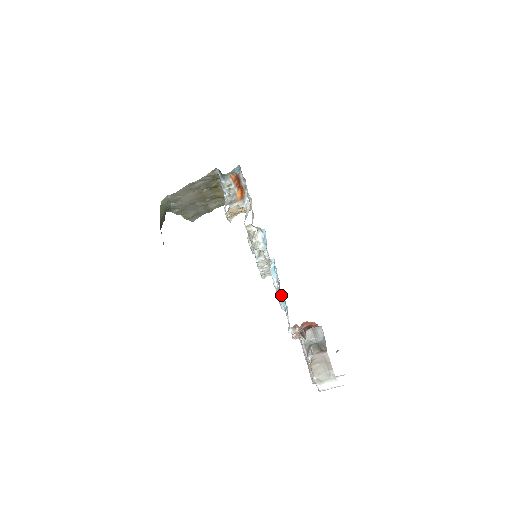
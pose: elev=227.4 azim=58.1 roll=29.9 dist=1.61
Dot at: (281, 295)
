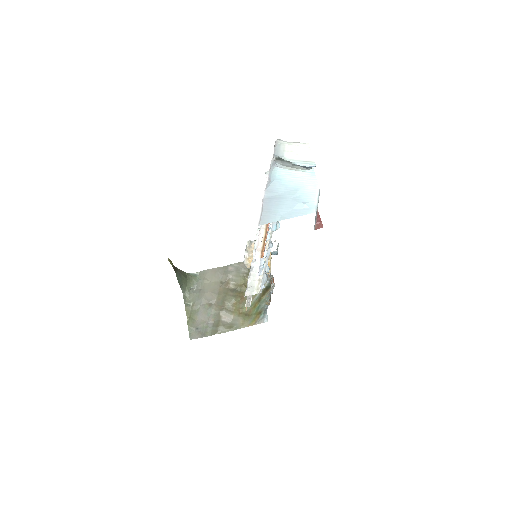
Dot at: occluded
